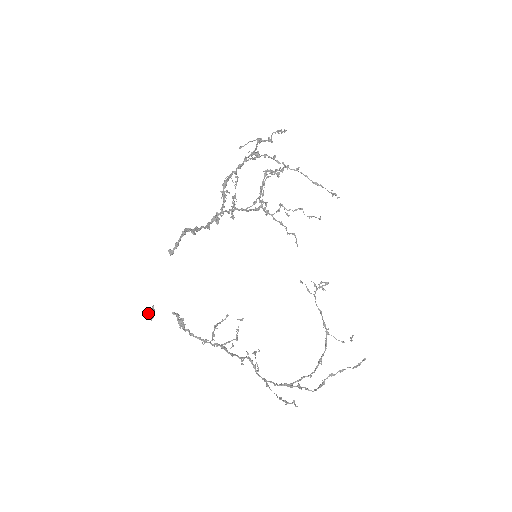
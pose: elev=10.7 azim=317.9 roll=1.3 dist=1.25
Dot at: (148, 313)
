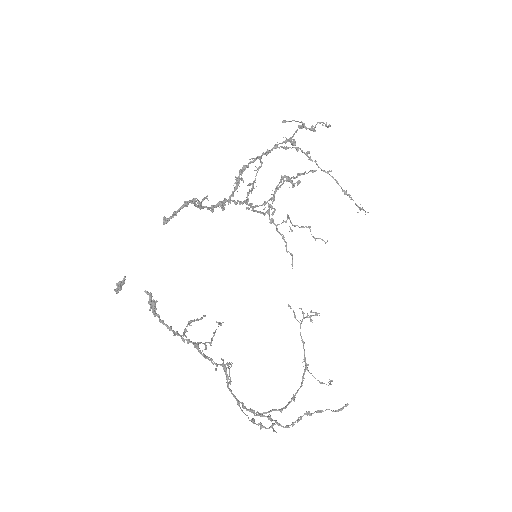
Dot at: (116, 283)
